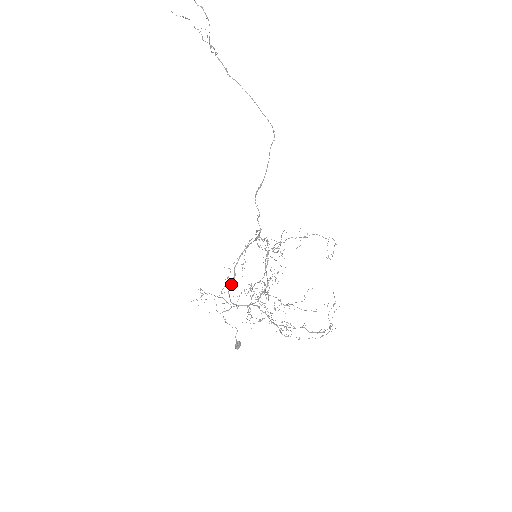
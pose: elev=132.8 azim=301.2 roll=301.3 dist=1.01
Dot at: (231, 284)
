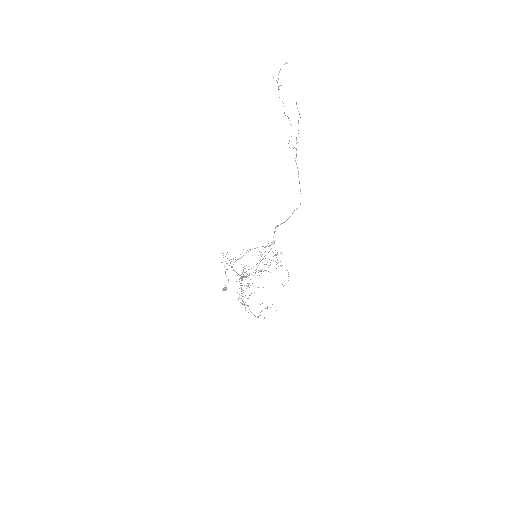
Dot at: (238, 259)
